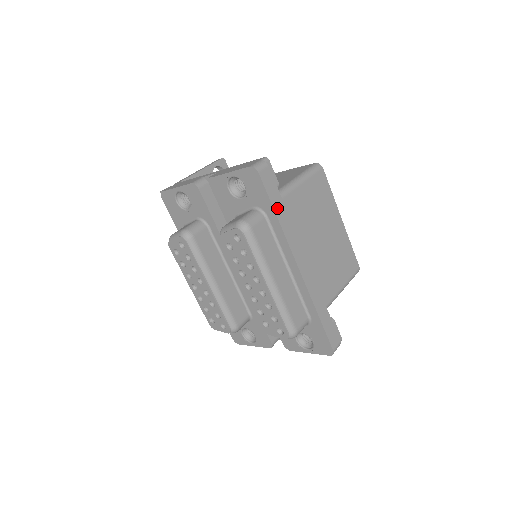
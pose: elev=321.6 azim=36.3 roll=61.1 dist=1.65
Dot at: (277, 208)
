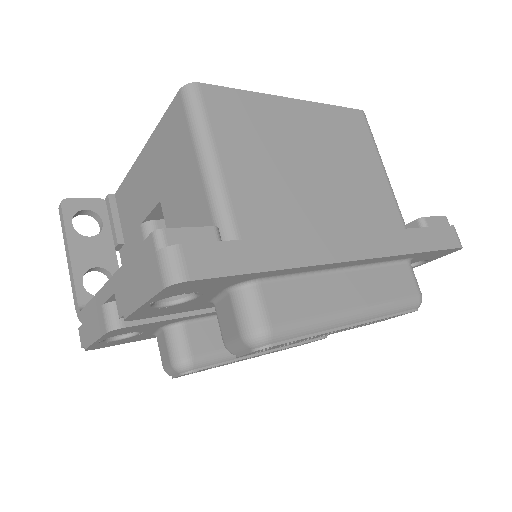
Dot at: (261, 262)
